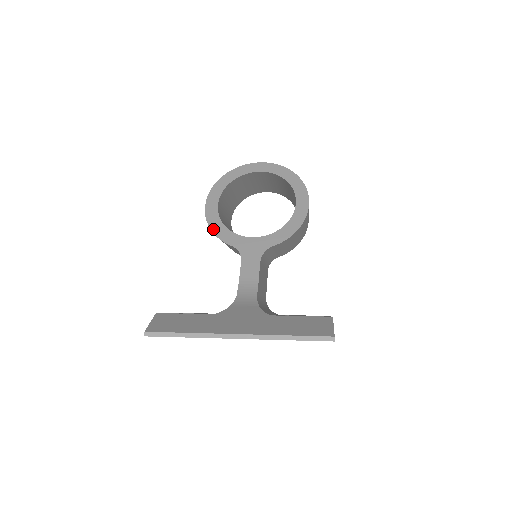
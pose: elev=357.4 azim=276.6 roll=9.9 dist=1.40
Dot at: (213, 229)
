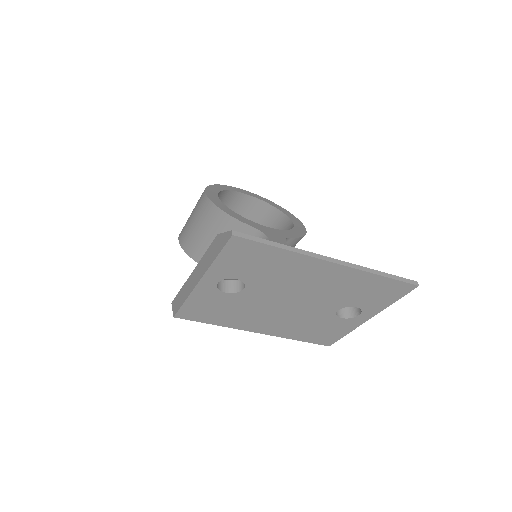
Dot at: (225, 211)
